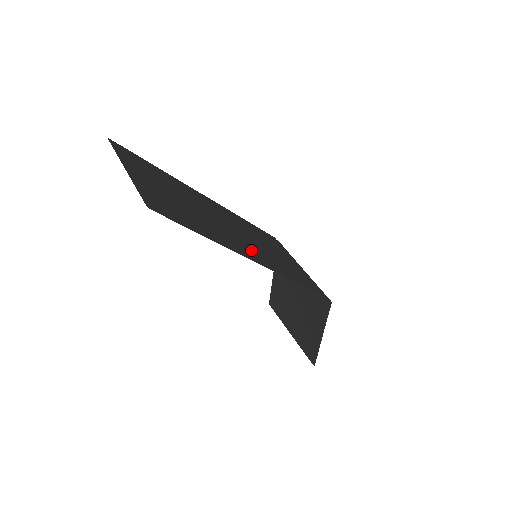
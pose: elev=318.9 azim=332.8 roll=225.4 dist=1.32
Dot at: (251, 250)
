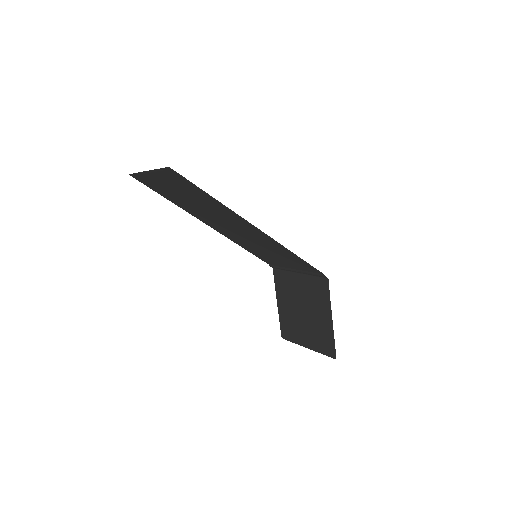
Dot at: (250, 230)
